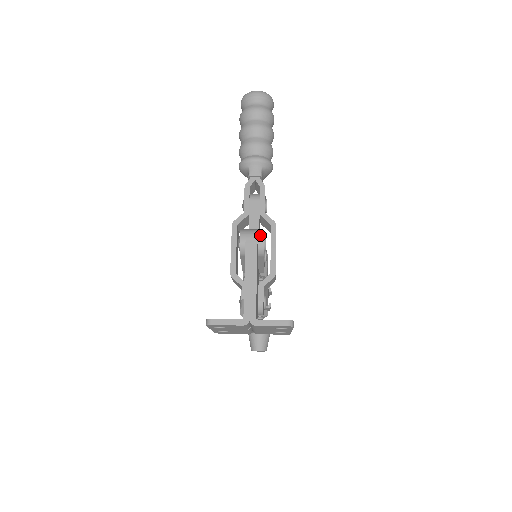
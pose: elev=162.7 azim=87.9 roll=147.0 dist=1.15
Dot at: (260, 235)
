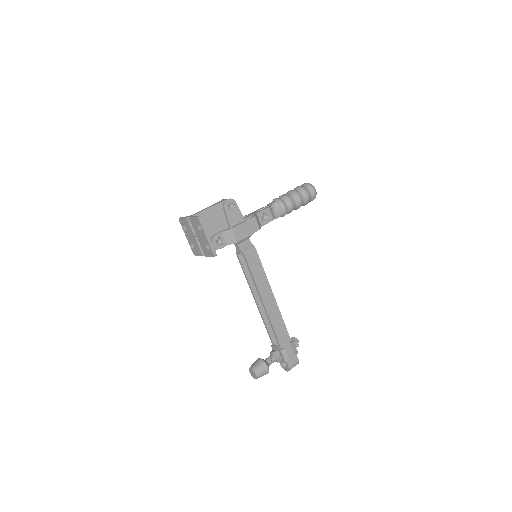
Dot at: occluded
